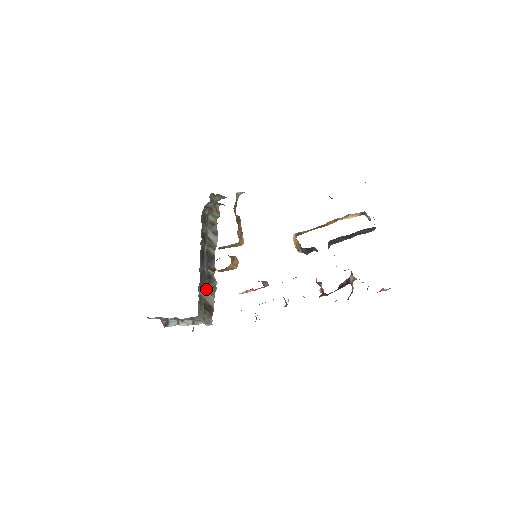
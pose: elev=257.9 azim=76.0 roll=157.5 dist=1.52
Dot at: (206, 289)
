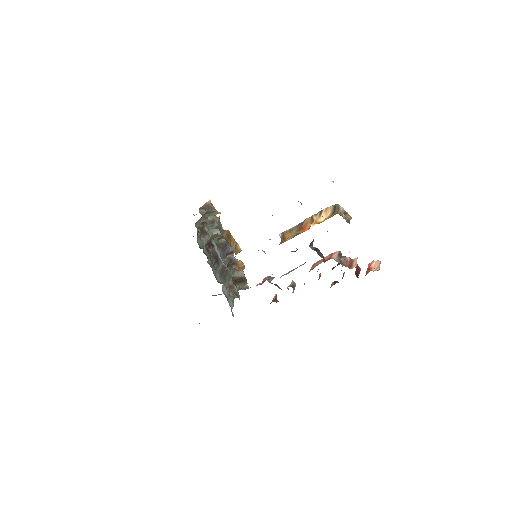
Dot at: (232, 272)
